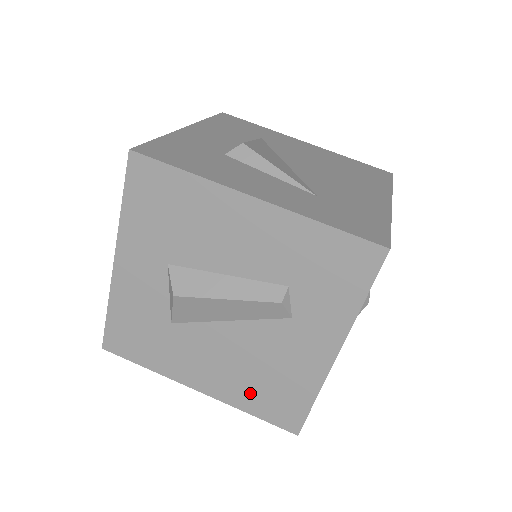
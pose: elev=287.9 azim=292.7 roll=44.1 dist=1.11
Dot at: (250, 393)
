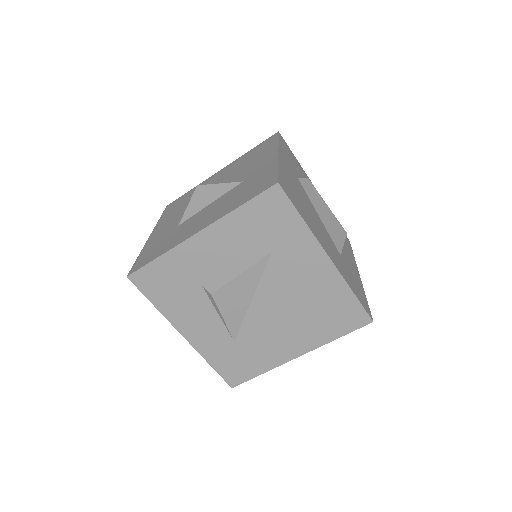
Dot at: occluded
